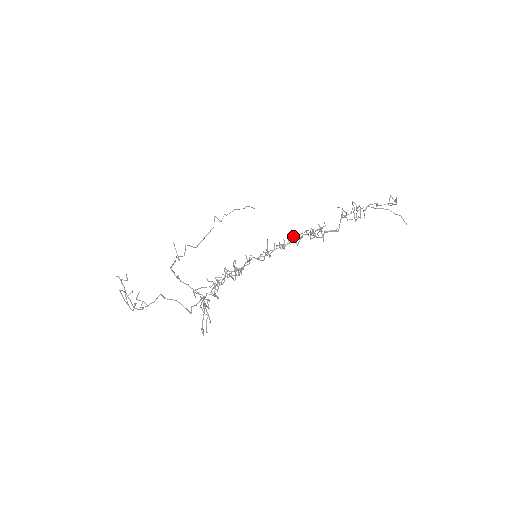
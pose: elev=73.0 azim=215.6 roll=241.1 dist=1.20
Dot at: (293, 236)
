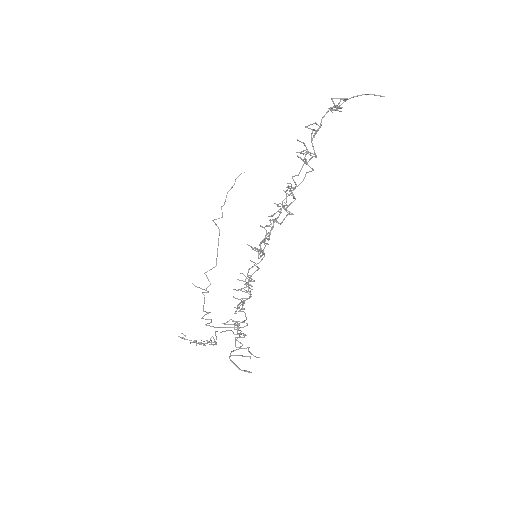
Dot at: occluded
